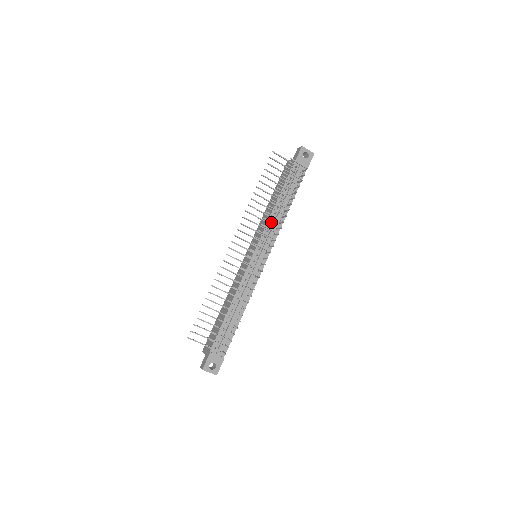
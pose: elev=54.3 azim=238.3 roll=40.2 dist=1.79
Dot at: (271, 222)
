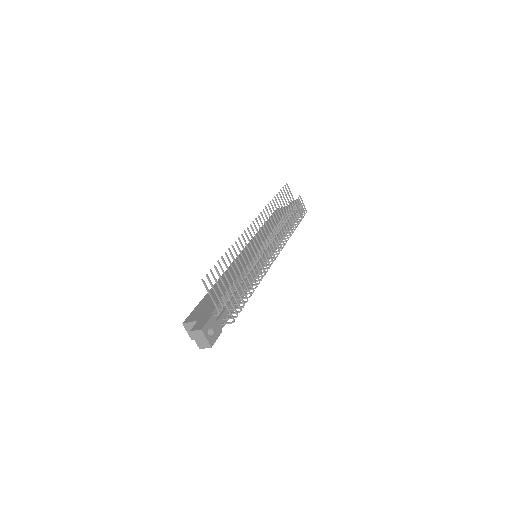
Dot at: (284, 228)
